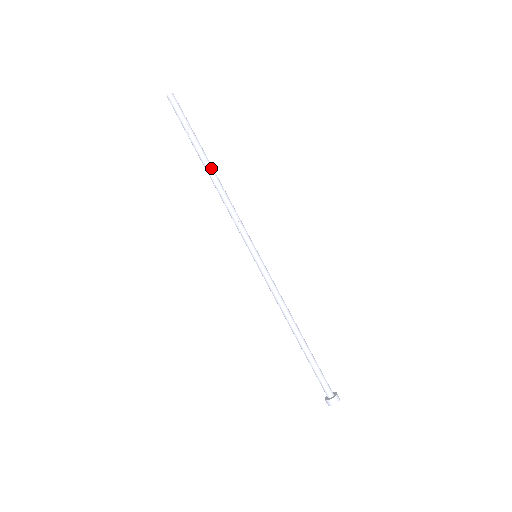
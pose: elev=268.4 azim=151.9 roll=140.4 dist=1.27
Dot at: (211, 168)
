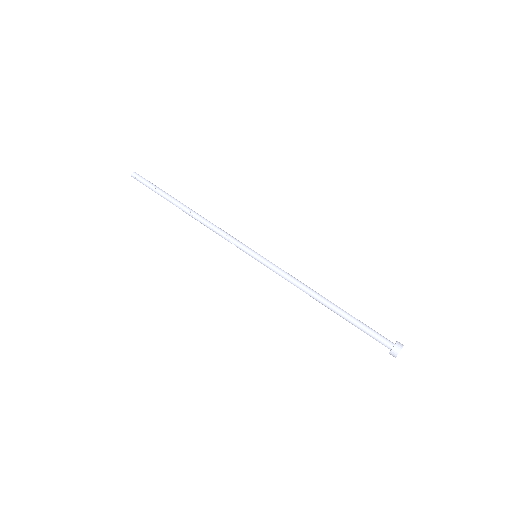
Dot at: (186, 208)
